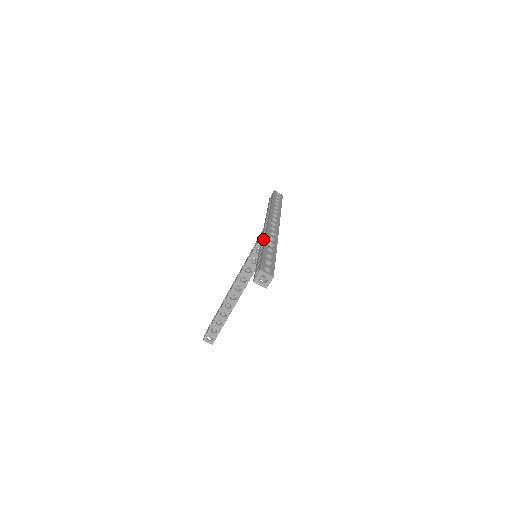
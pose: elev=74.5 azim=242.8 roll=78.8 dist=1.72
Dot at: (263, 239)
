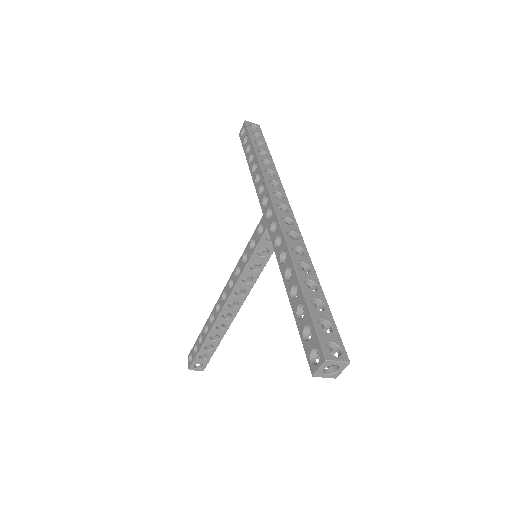
Dot at: (281, 251)
